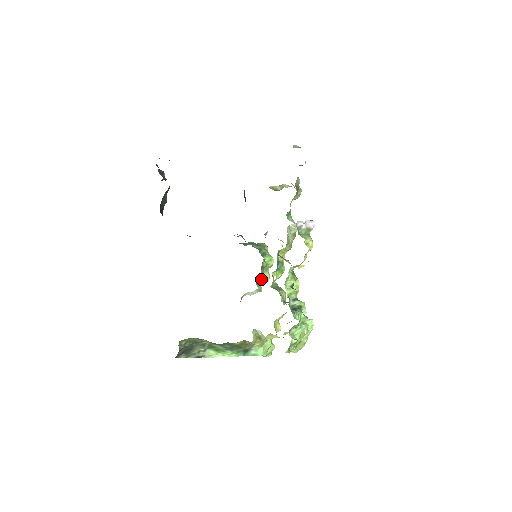
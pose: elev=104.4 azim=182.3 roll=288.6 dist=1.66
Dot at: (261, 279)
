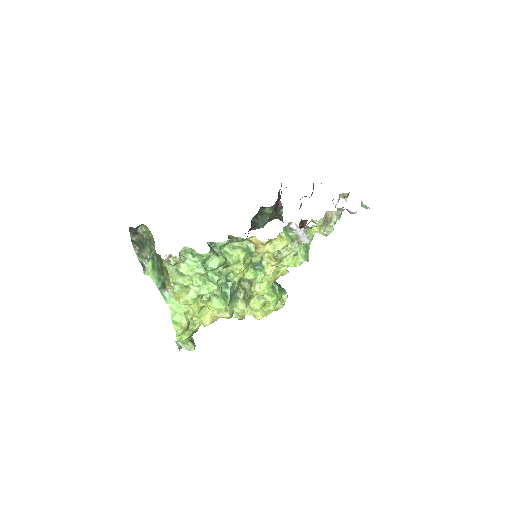
Dot at: (251, 305)
